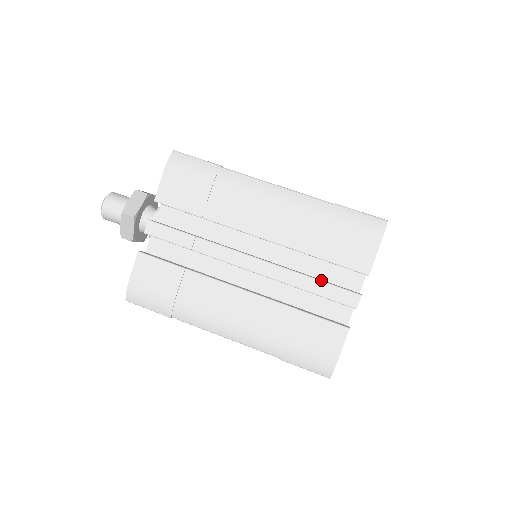
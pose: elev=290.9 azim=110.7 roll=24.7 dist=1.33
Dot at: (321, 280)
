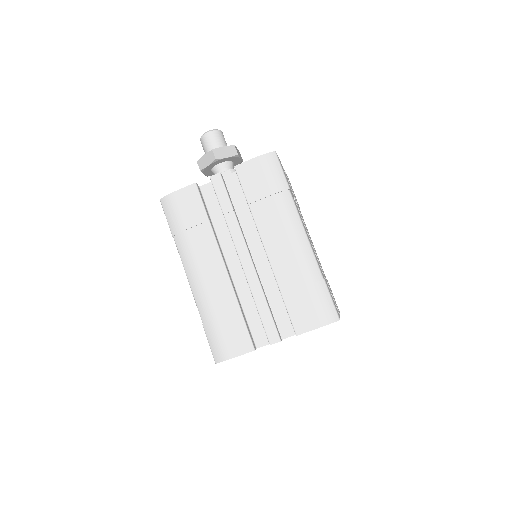
Dot at: (270, 309)
